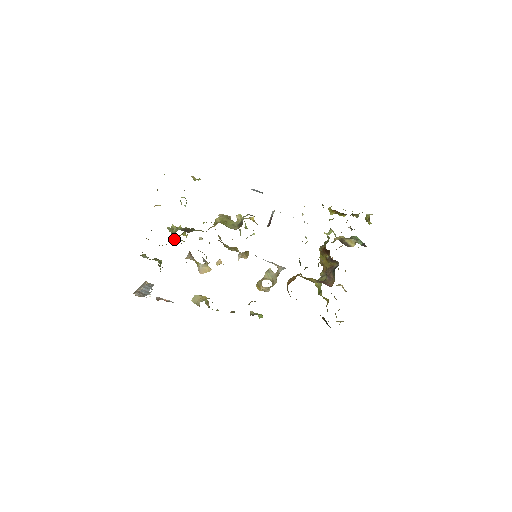
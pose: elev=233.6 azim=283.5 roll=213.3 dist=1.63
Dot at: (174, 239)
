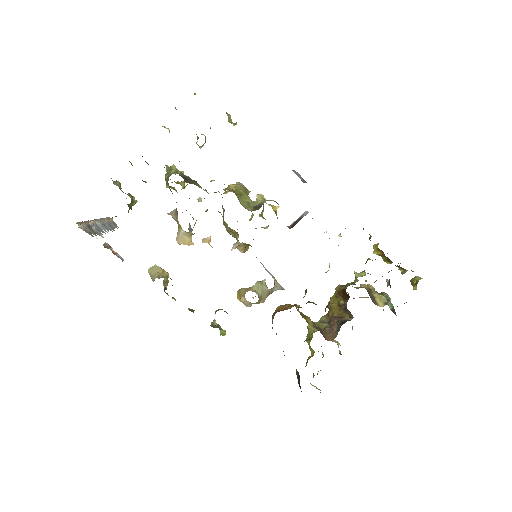
Dot at: (166, 183)
